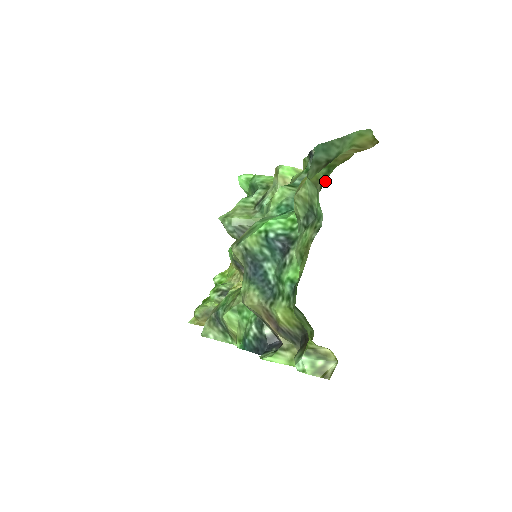
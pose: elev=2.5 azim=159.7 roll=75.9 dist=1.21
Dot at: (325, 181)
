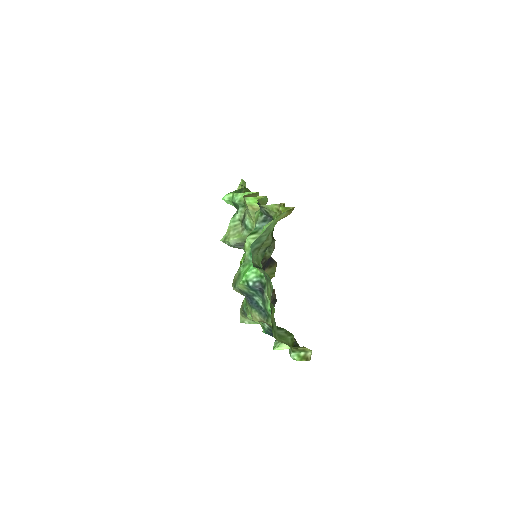
Dot at: (273, 228)
